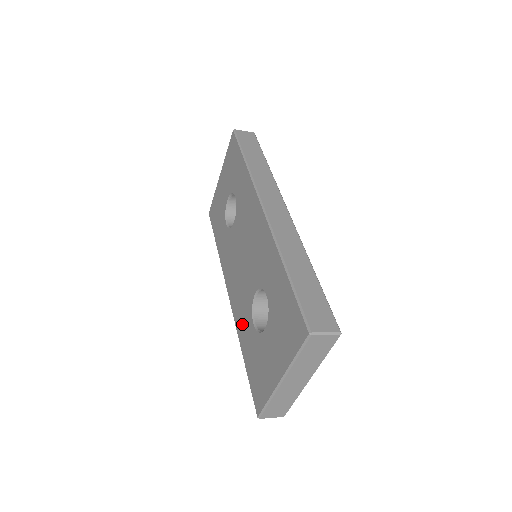
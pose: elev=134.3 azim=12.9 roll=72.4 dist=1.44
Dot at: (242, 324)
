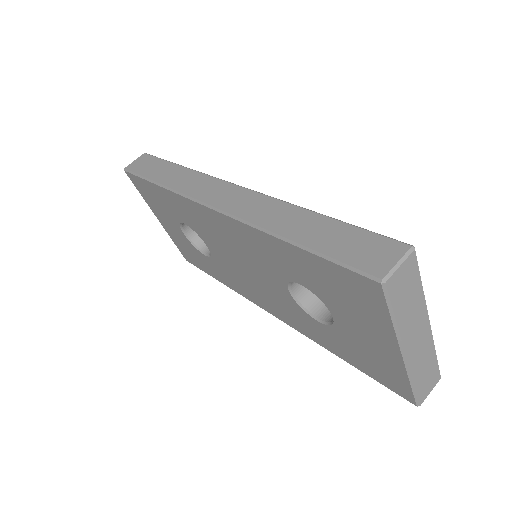
Dot at: (309, 330)
